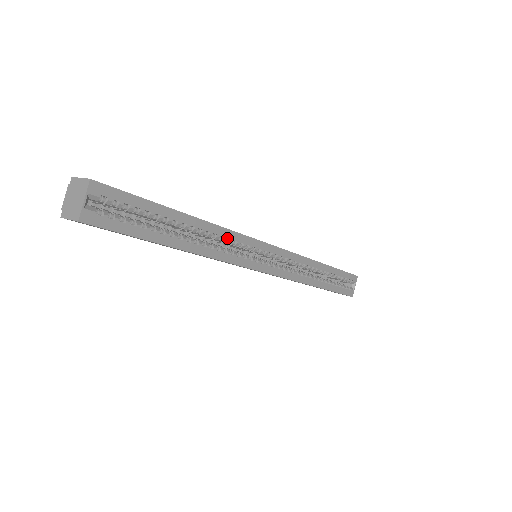
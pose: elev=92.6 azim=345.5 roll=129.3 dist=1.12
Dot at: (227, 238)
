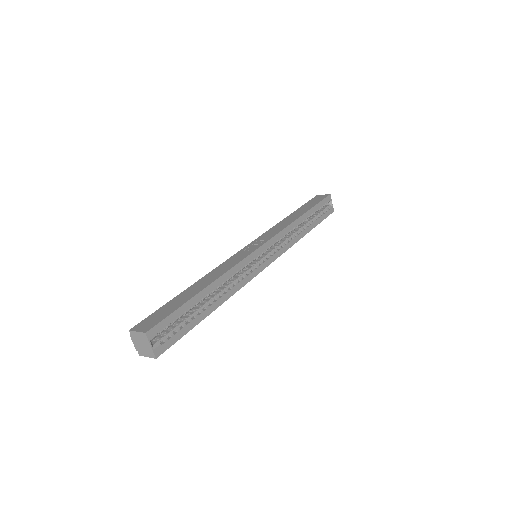
Dot at: (234, 272)
